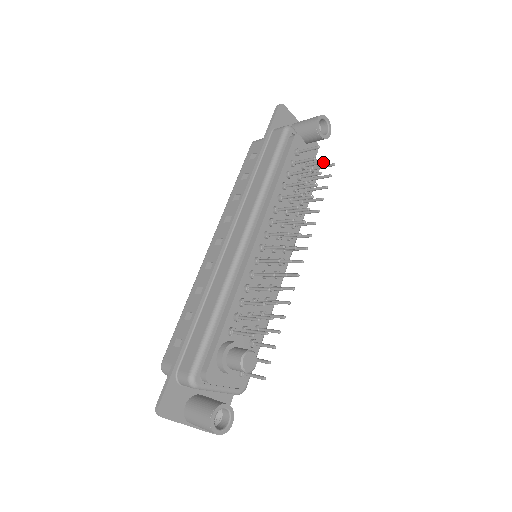
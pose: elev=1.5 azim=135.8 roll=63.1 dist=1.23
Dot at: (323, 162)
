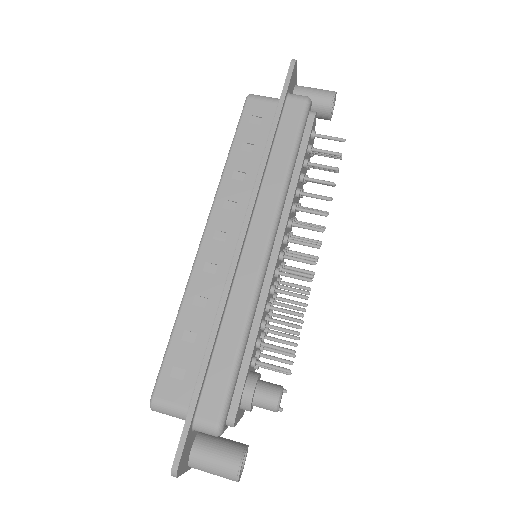
Dot at: (340, 157)
